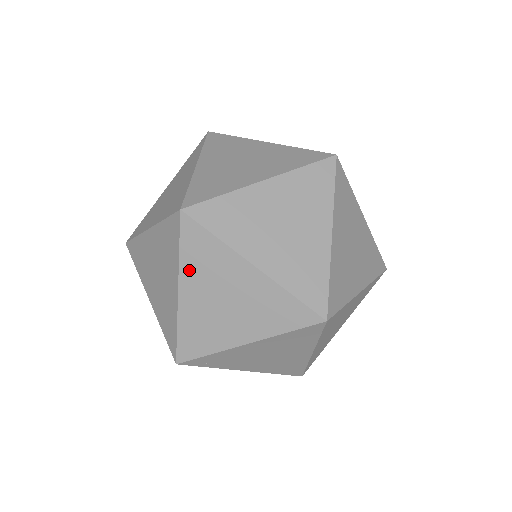
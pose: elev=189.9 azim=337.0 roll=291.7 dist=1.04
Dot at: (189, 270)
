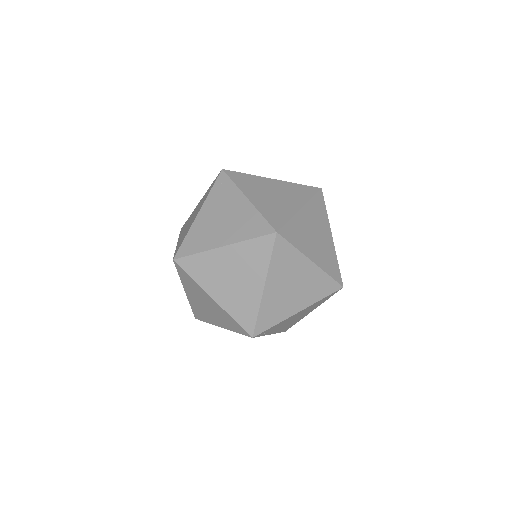
Dot at: (274, 271)
